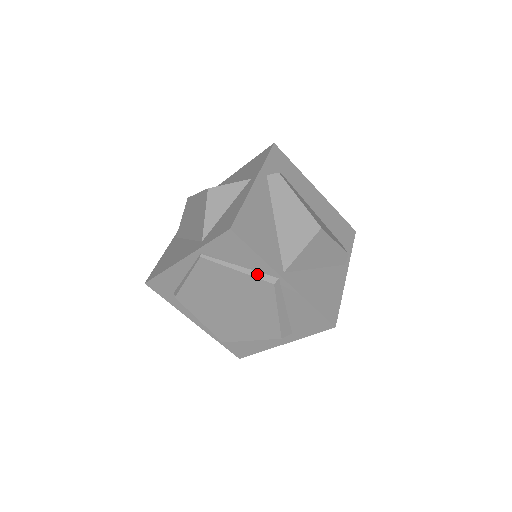
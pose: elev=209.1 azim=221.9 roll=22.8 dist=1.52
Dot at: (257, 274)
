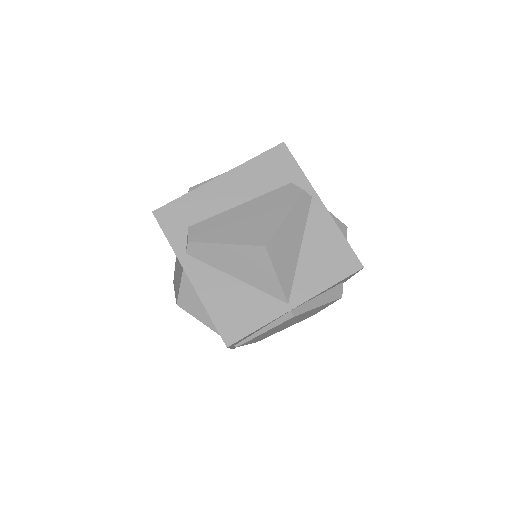
Dot at: (276, 322)
